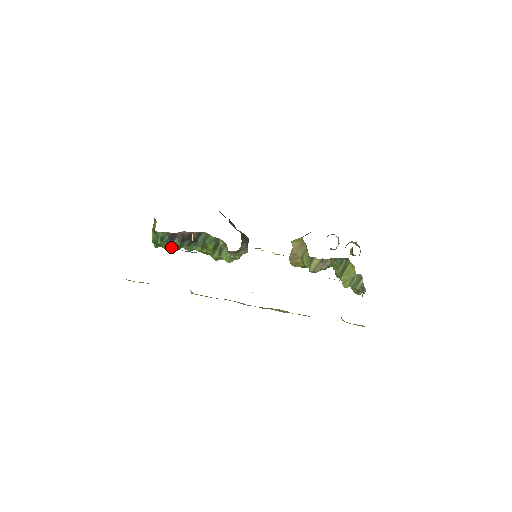
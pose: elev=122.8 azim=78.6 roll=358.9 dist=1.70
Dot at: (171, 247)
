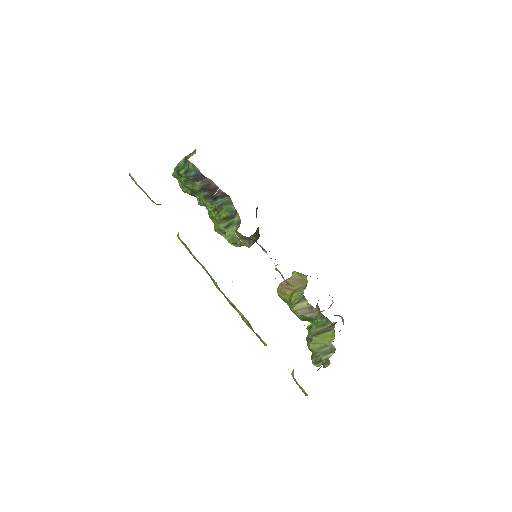
Dot at: (187, 186)
